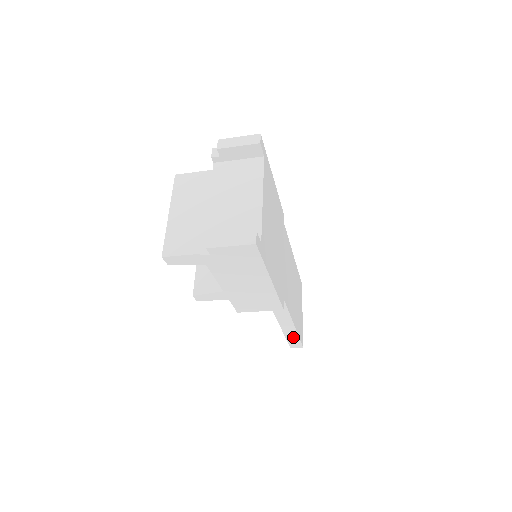
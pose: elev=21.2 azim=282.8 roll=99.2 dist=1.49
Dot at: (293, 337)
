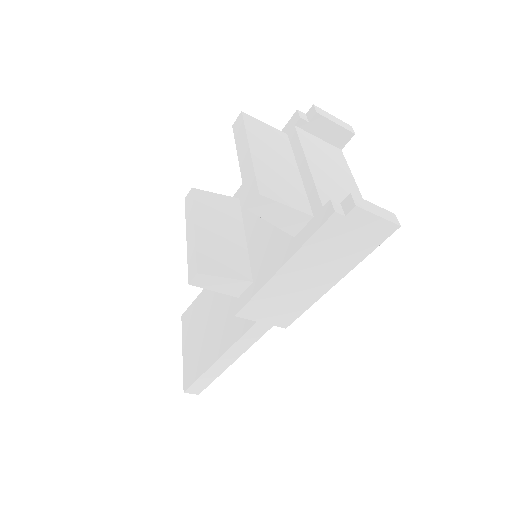
Dot at: (211, 376)
